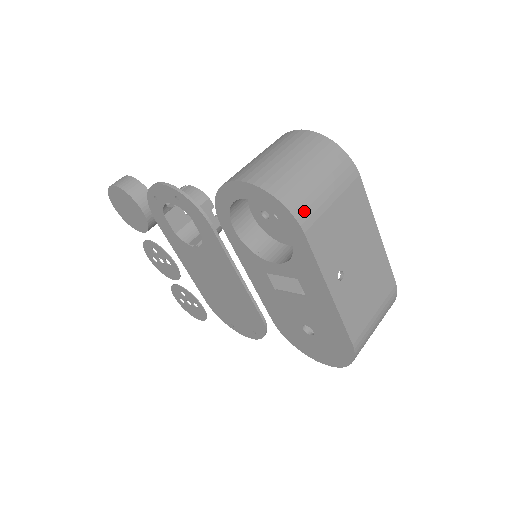
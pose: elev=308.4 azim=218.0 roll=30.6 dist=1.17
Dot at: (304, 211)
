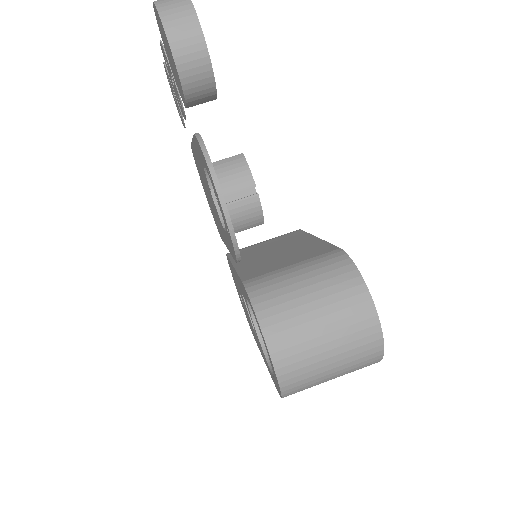
Dot at: occluded
